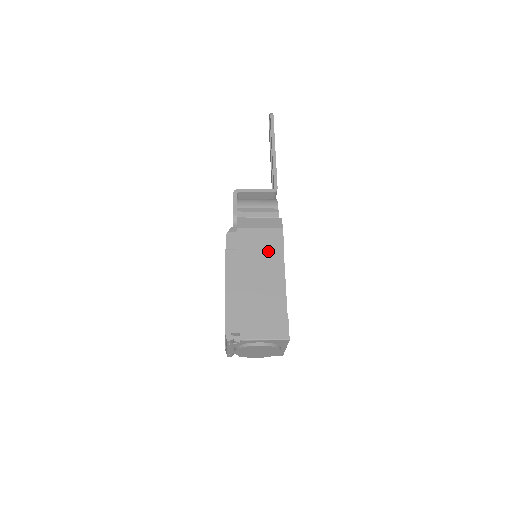
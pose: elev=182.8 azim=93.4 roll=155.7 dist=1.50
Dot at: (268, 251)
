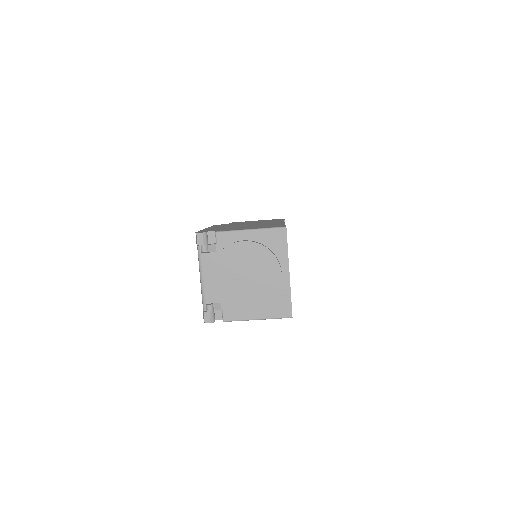
Dot at: (265, 221)
